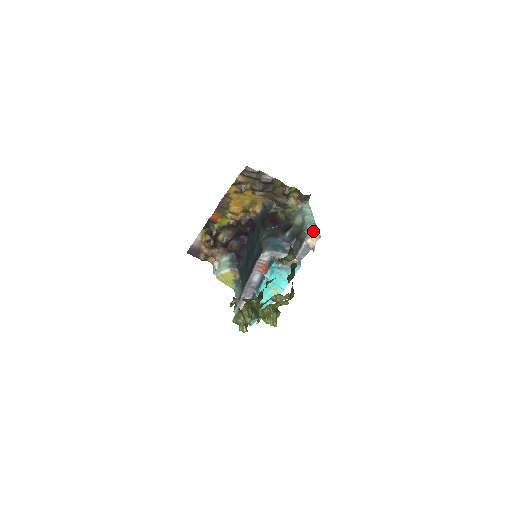
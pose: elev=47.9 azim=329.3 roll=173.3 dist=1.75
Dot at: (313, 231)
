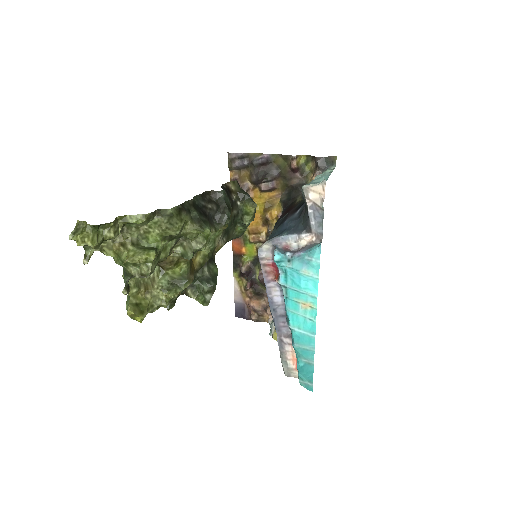
Dot at: (318, 182)
